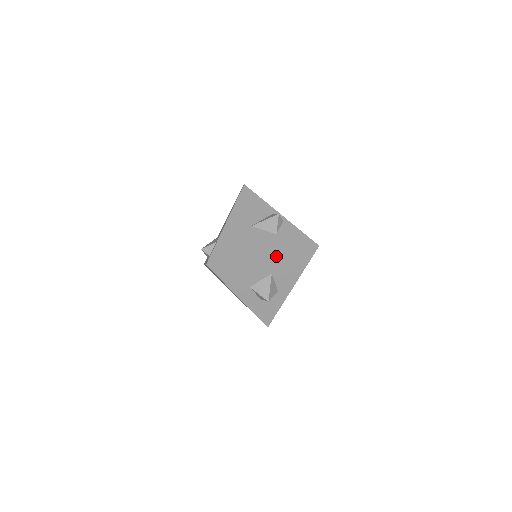
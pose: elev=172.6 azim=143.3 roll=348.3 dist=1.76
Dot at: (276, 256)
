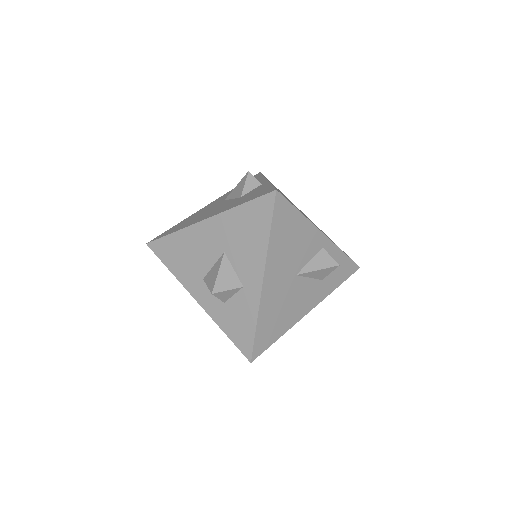
Dot at: (221, 219)
